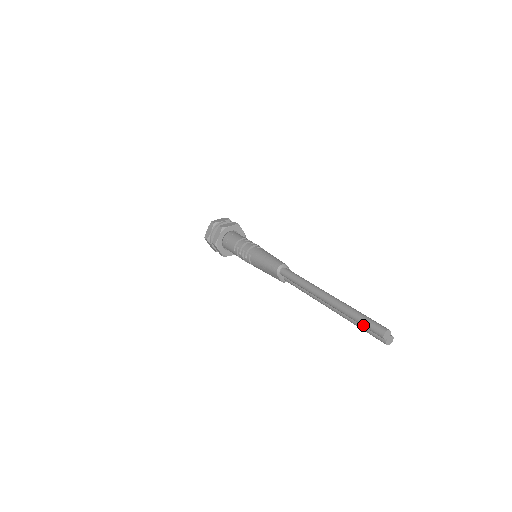
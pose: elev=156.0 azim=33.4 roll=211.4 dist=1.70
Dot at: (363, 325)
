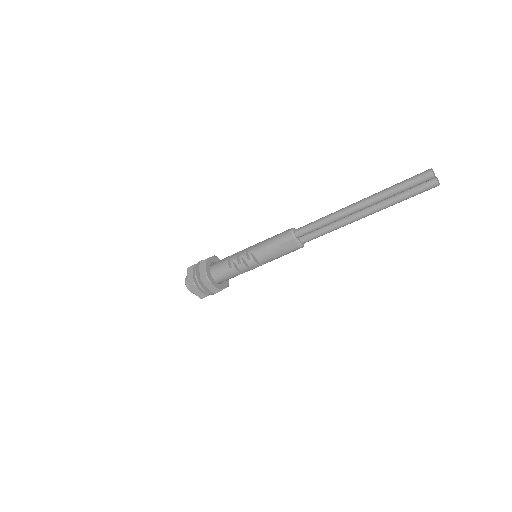
Dot at: (408, 185)
